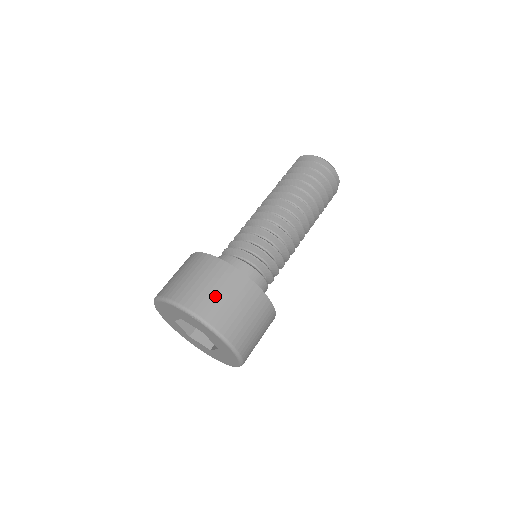
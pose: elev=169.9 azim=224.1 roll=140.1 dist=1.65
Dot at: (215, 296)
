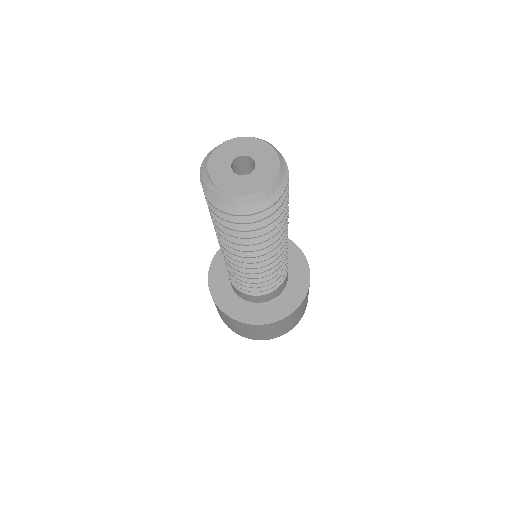
Dot at: (249, 333)
